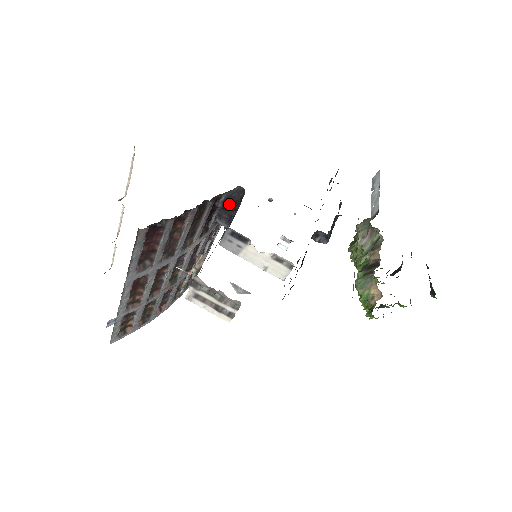
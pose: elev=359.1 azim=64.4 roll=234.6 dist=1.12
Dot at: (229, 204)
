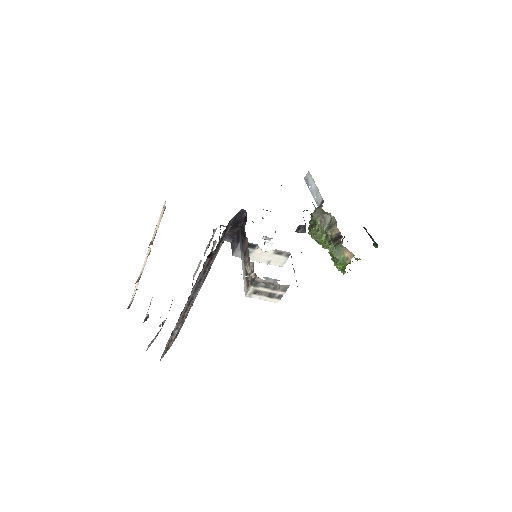
Dot at: (234, 224)
